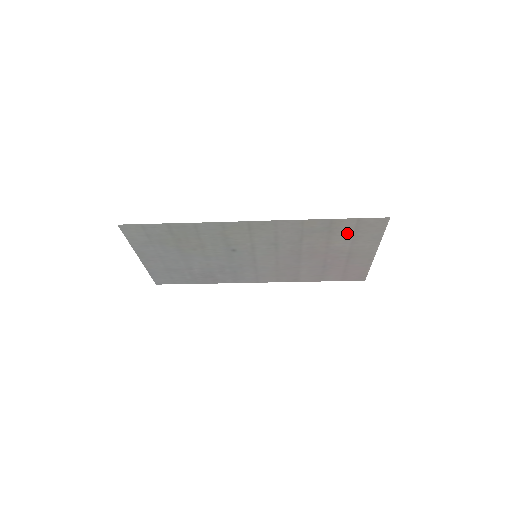
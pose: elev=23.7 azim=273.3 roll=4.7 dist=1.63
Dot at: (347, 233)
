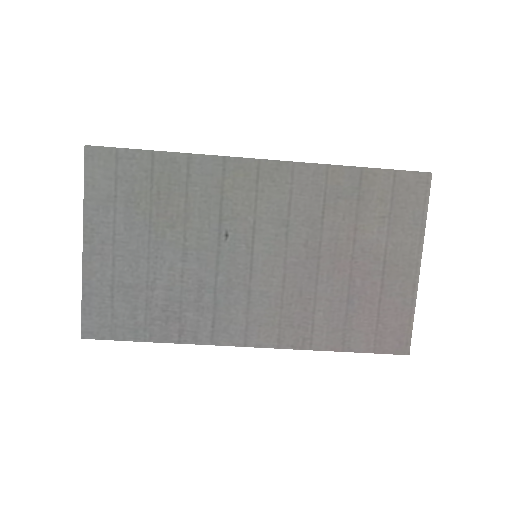
Dot at: (381, 206)
